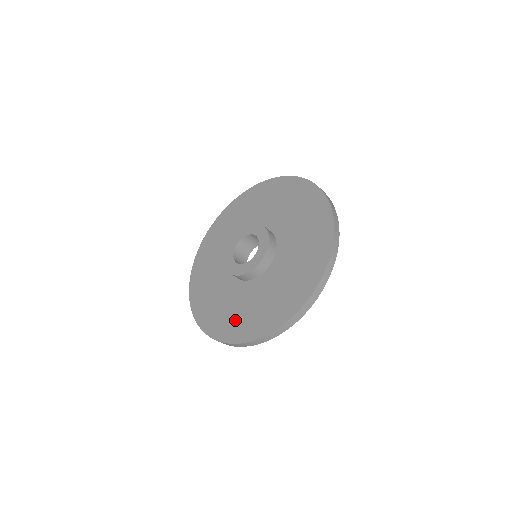
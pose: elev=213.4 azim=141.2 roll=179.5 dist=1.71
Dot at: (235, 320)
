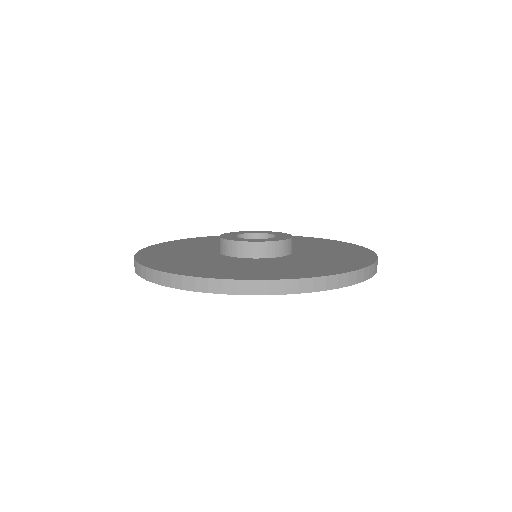
Dot at: (170, 258)
